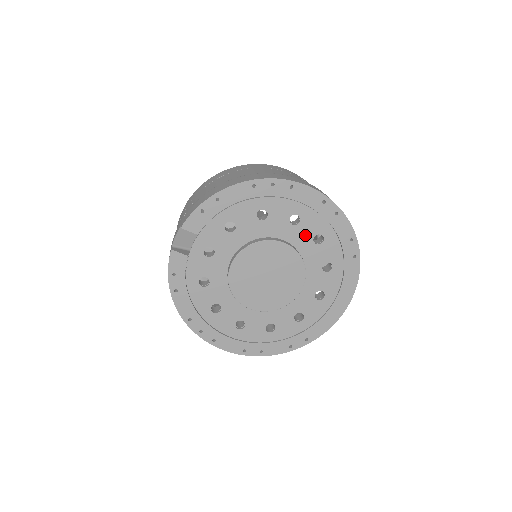
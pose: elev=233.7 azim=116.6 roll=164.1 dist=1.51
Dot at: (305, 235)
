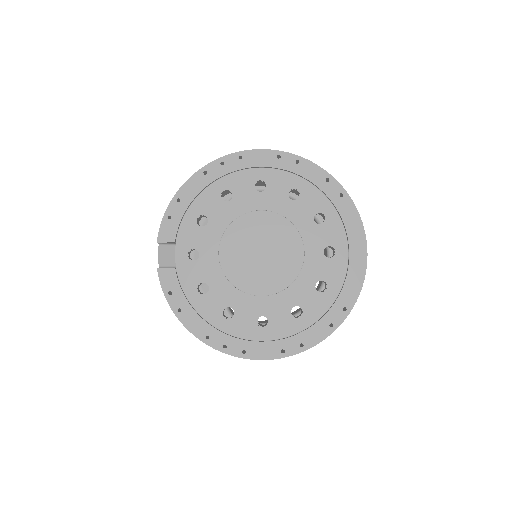
Dot at: (278, 196)
